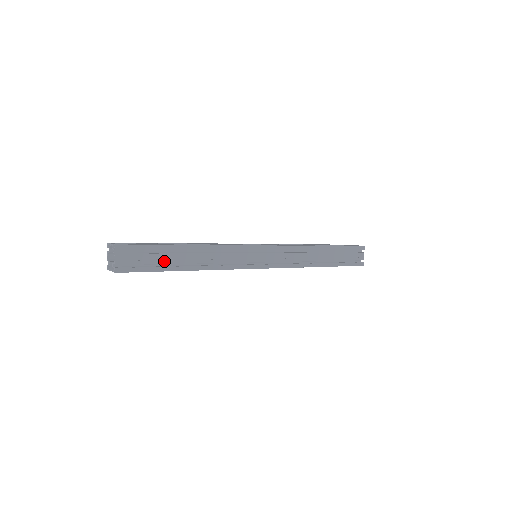
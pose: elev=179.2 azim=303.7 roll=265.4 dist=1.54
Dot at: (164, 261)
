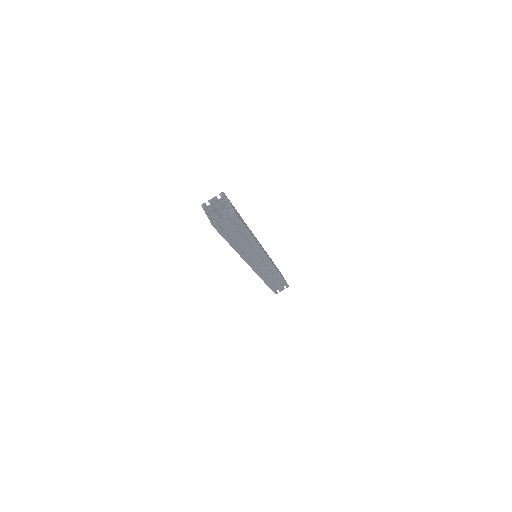
Dot at: (242, 221)
